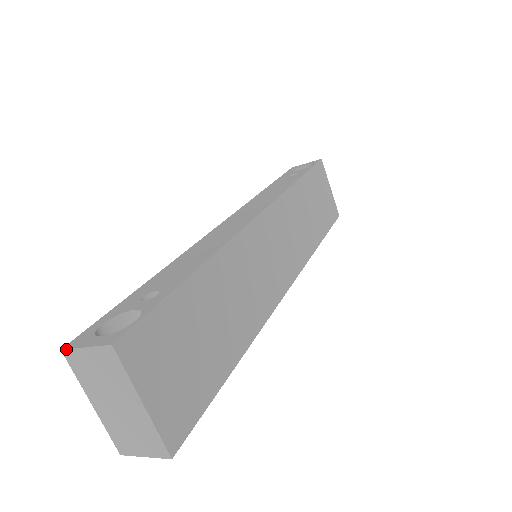
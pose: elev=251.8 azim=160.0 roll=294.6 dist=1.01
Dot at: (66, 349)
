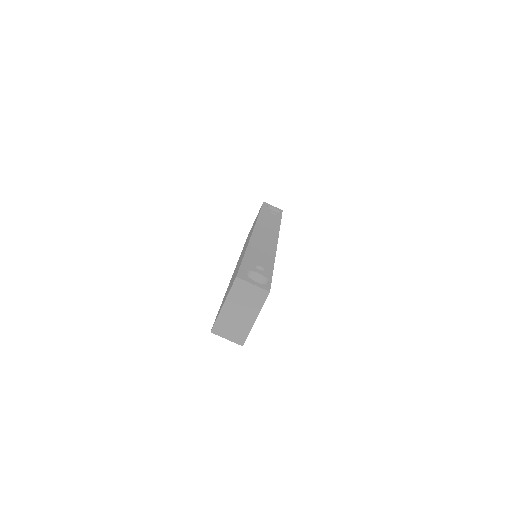
Dot at: (240, 278)
